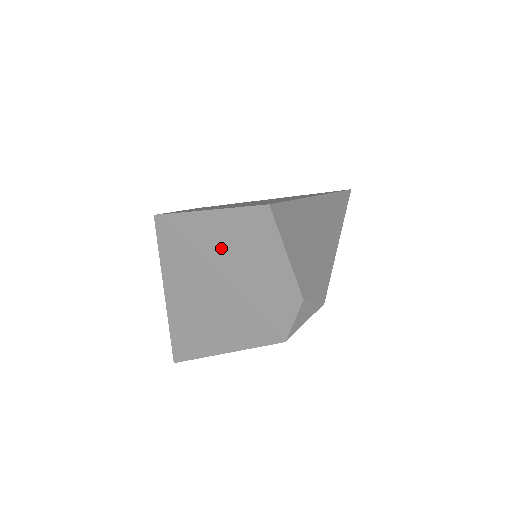
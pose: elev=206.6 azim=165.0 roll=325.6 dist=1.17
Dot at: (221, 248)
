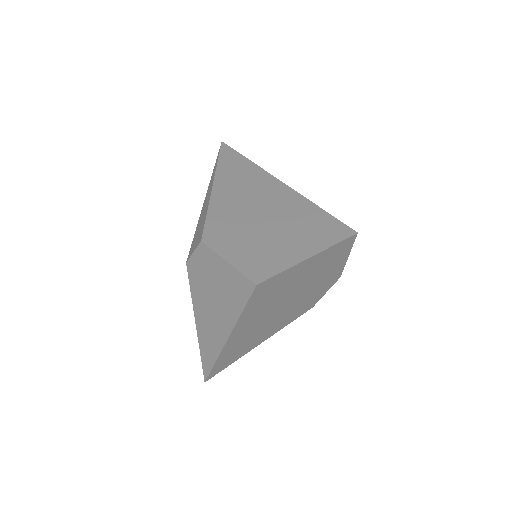
Dot at: (304, 277)
